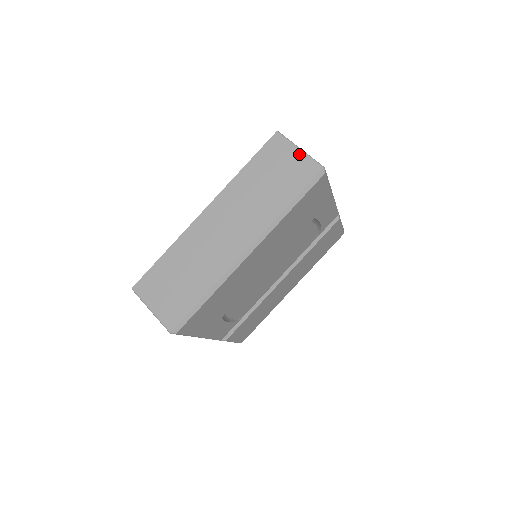
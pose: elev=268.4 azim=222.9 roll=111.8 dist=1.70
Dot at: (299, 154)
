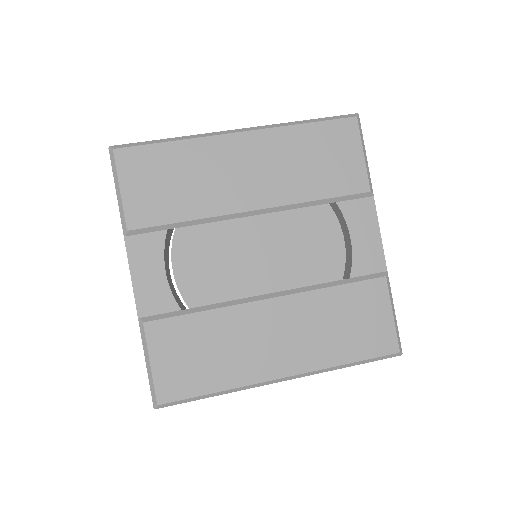
Dot at: occluded
